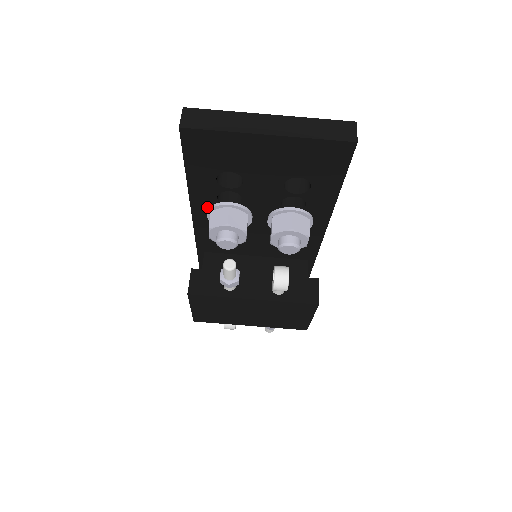
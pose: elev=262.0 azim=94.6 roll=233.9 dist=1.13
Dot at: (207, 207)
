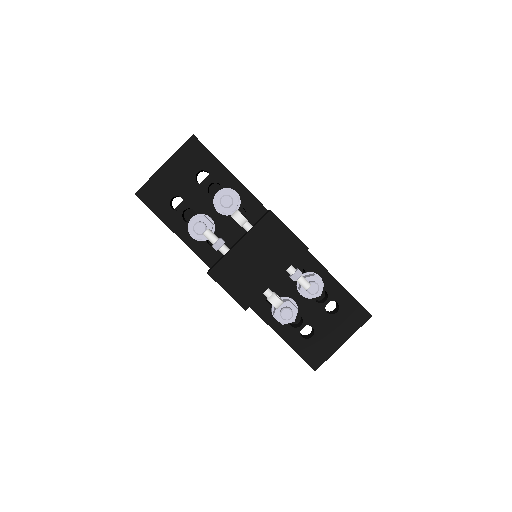
Dot at: (188, 233)
